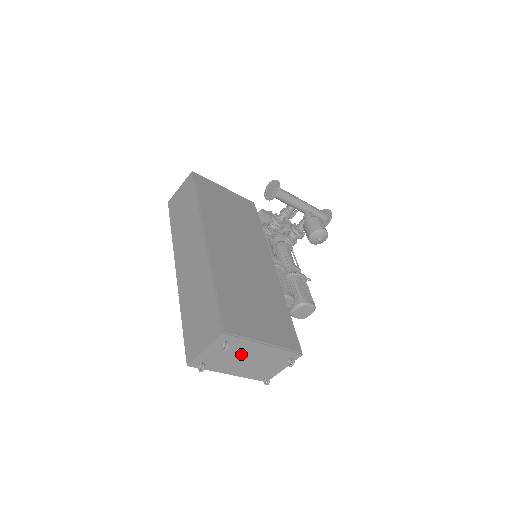
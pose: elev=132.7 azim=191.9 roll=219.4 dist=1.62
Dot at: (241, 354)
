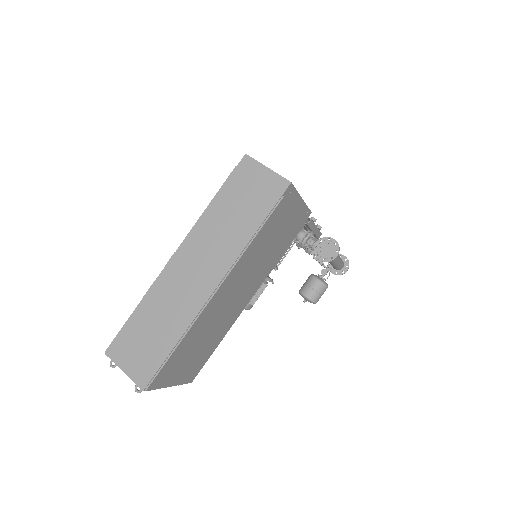
Dot at: occluded
